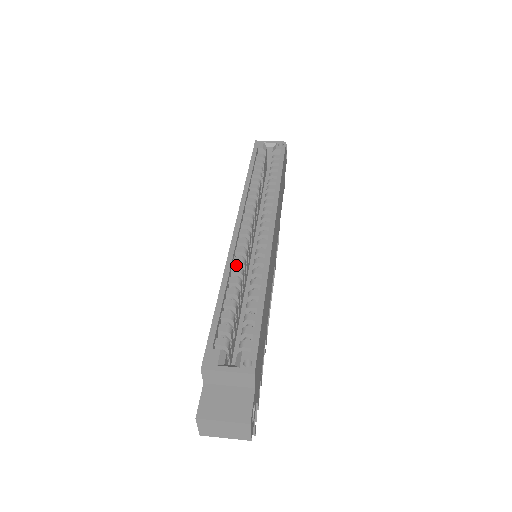
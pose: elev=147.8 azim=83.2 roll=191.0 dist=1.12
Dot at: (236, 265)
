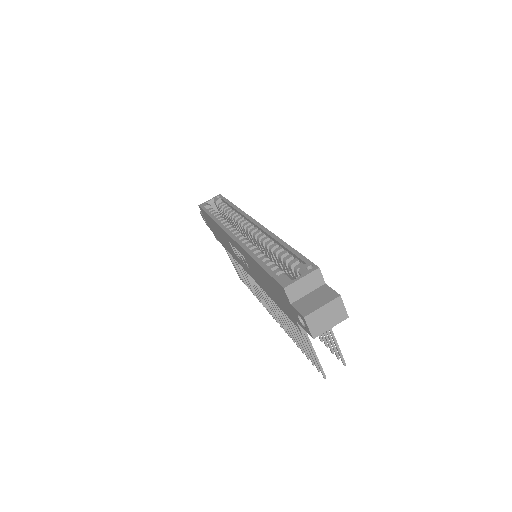
Dot at: occluded
